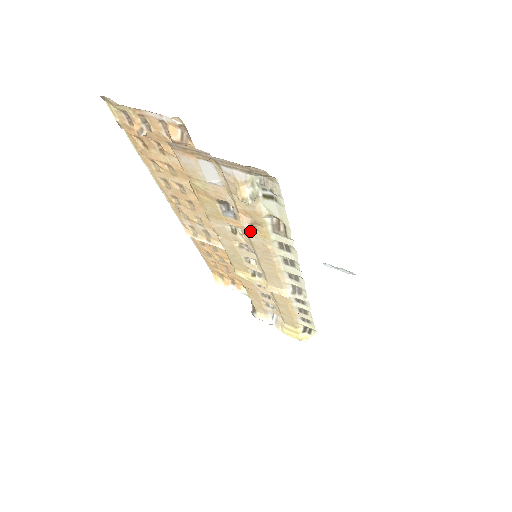
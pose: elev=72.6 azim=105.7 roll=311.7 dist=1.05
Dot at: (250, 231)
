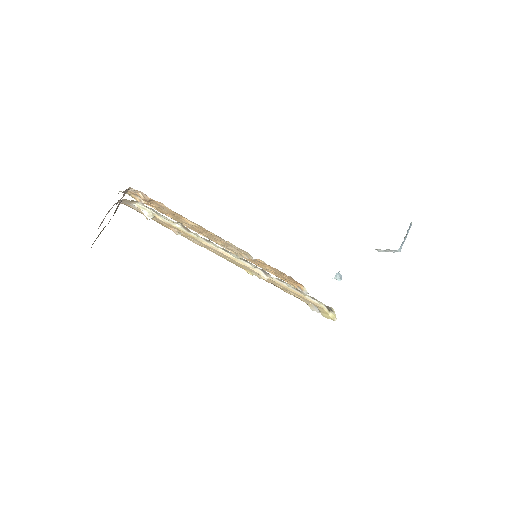
Dot at: (189, 237)
